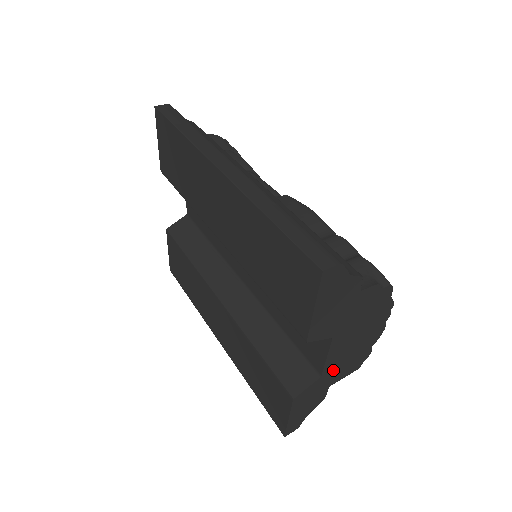
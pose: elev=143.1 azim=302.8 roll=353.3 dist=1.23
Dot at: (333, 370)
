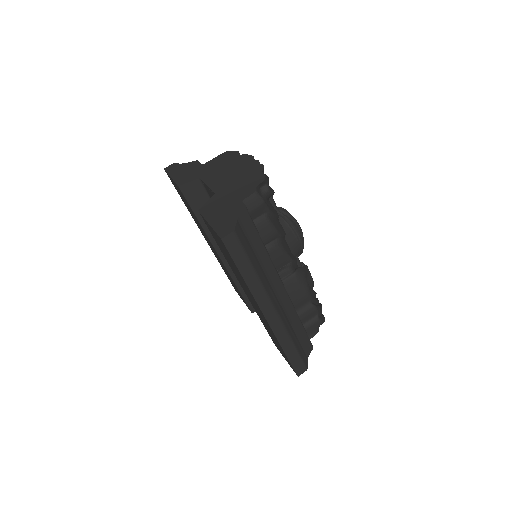
Dot at: occluded
